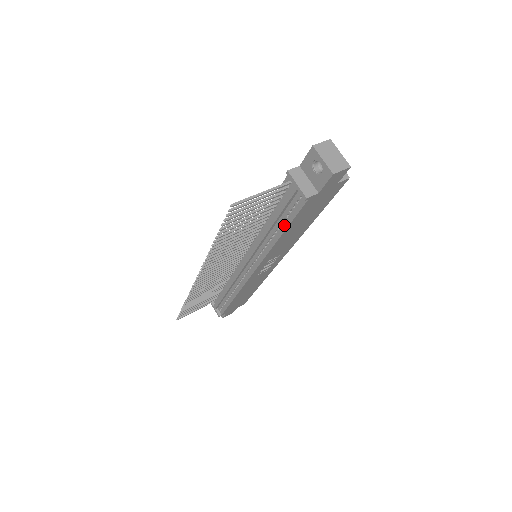
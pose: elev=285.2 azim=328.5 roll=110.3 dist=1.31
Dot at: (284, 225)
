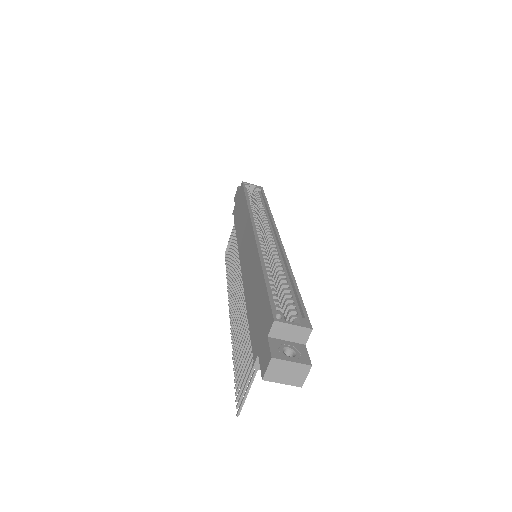
Dot at: occluded
